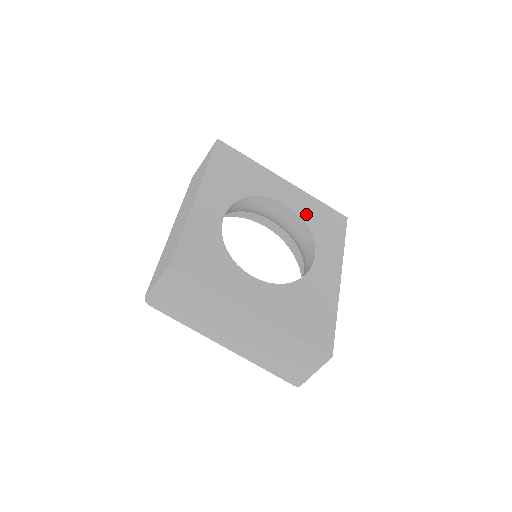
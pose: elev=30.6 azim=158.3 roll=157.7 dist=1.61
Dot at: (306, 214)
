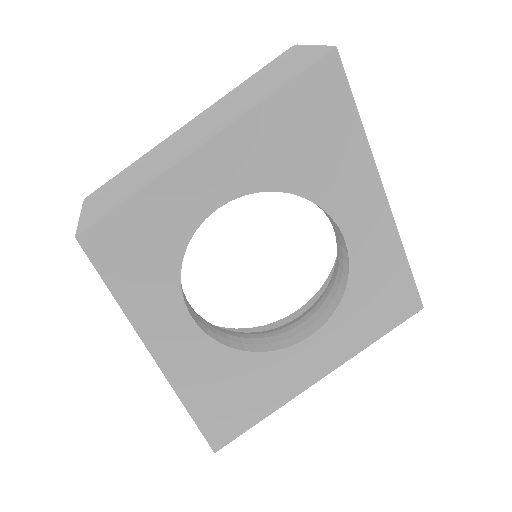
Dot at: (362, 270)
